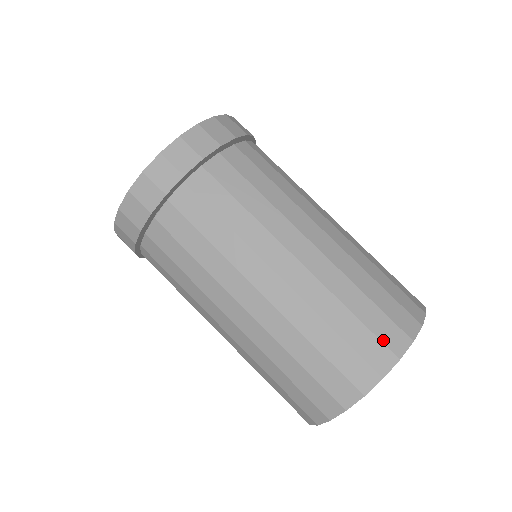
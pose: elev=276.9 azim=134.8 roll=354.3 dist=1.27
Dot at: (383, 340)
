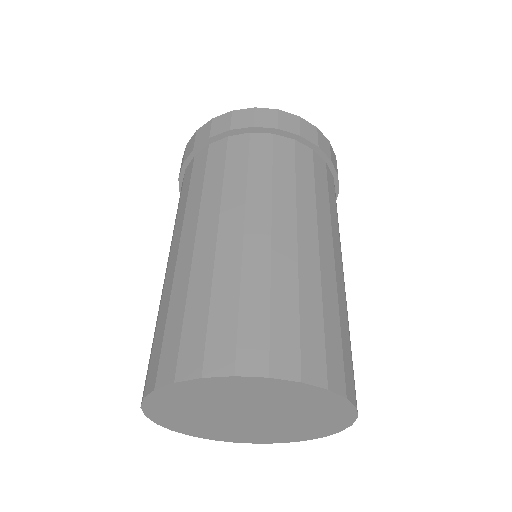
Dot at: occluded
